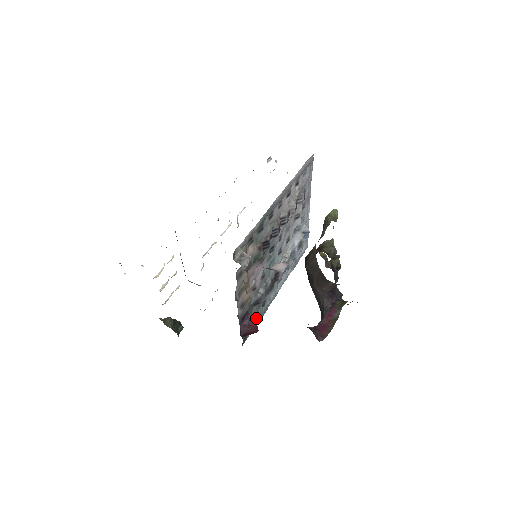
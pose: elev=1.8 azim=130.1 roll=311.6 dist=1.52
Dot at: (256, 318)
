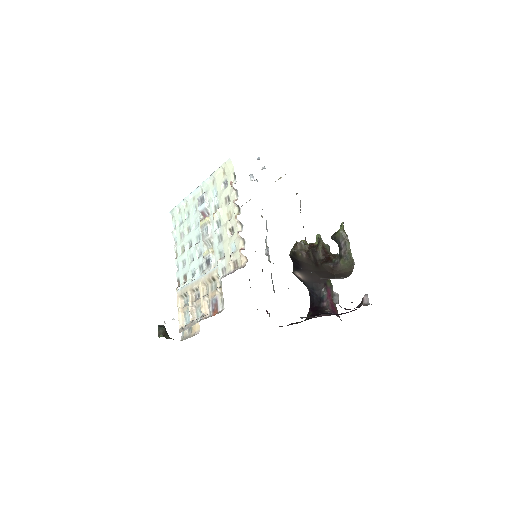
Dot at: occluded
